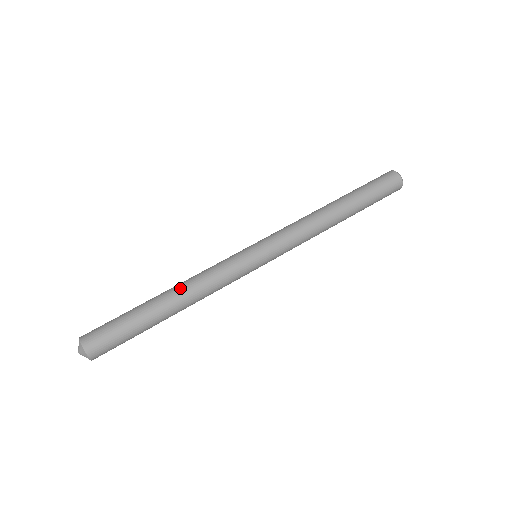
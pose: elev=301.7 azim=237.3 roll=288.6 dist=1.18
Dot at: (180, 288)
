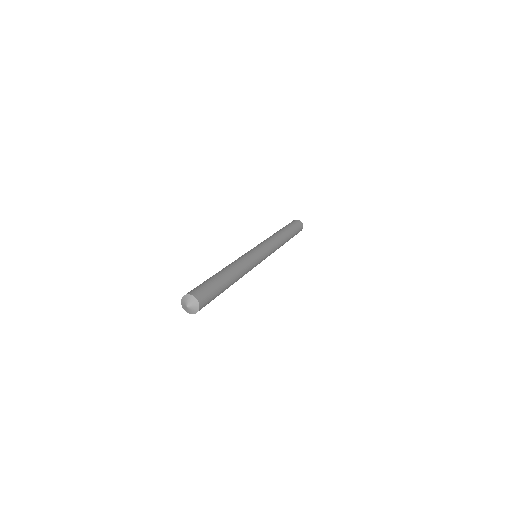
Dot at: (231, 266)
